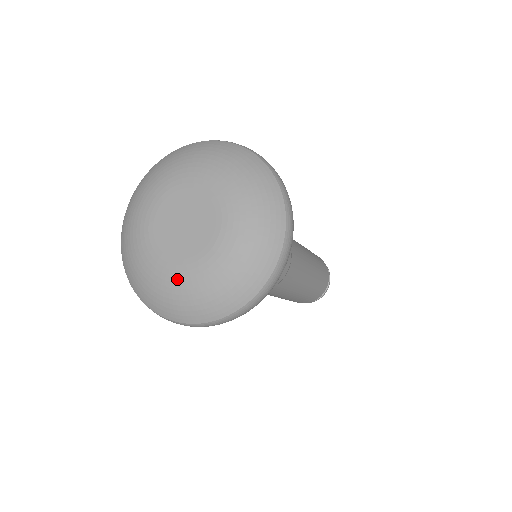
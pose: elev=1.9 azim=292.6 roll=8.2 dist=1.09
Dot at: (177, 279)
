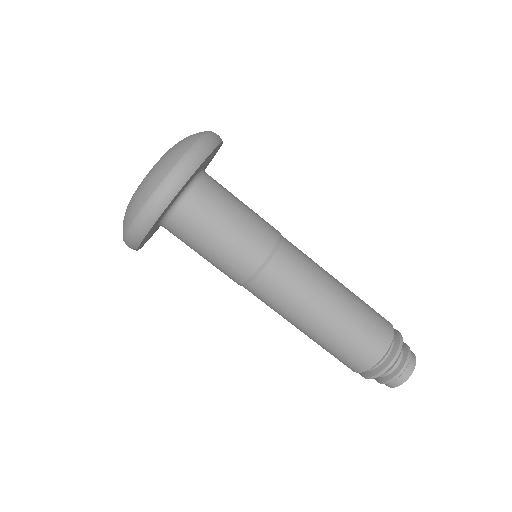
Dot at: occluded
